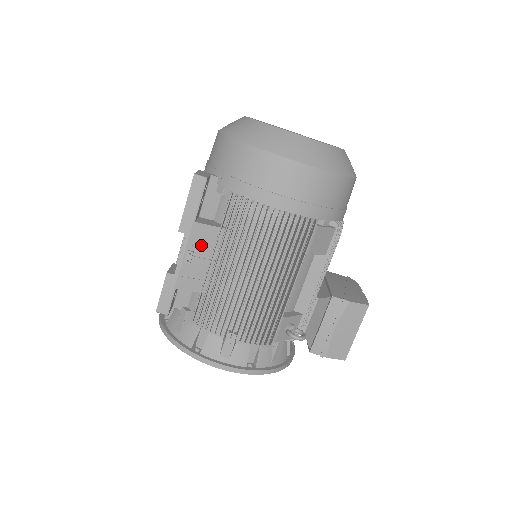
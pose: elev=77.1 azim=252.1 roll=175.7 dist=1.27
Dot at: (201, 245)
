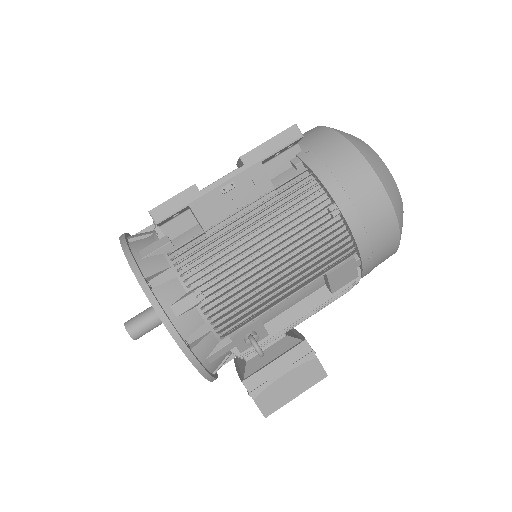
Dot at: (246, 188)
